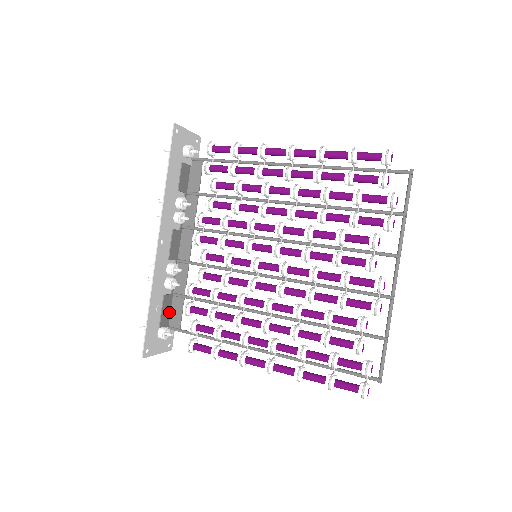
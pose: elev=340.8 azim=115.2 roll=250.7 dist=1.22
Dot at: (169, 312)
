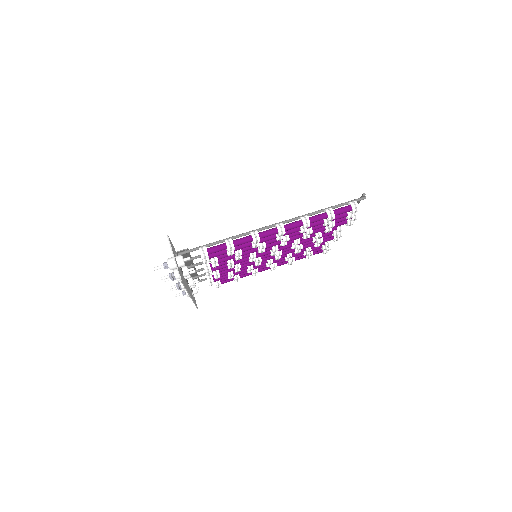
Dot at: occluded
